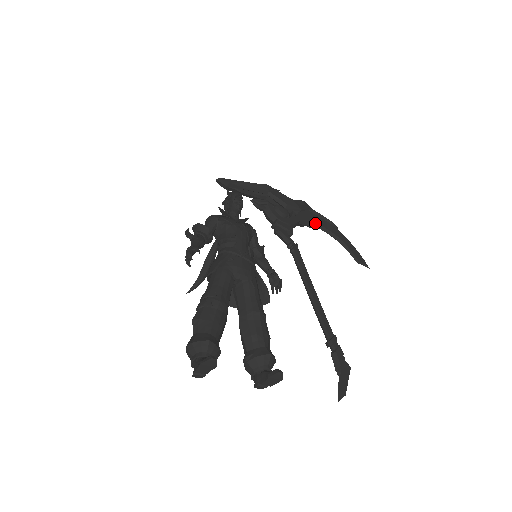
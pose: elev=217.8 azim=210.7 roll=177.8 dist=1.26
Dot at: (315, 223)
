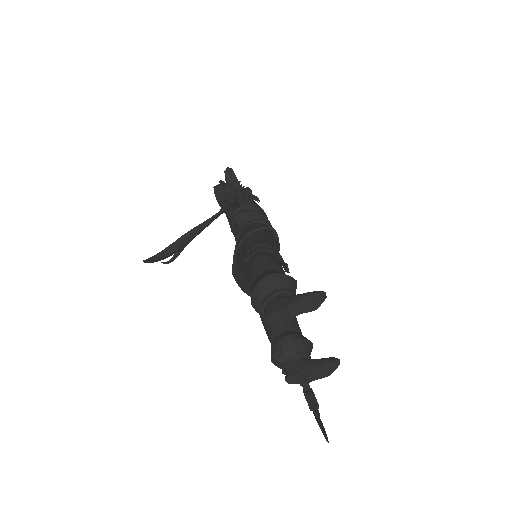
Dot at: occluded
